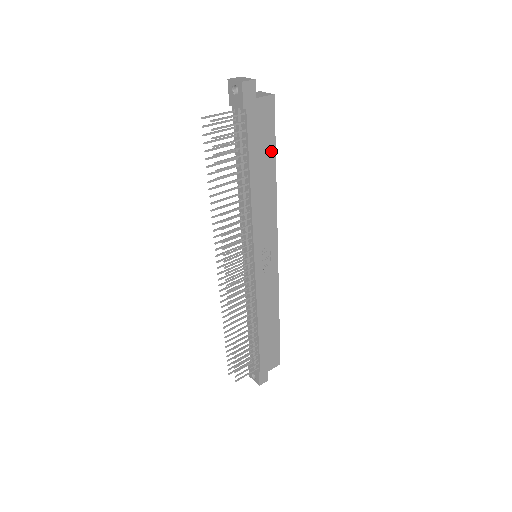
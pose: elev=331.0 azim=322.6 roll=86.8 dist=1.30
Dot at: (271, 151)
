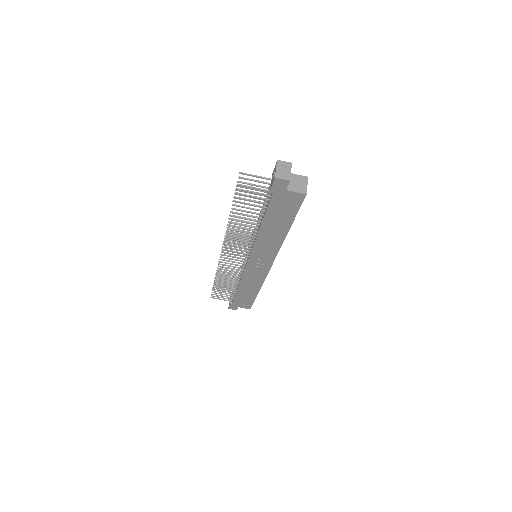
Dot at: (289, 220)
